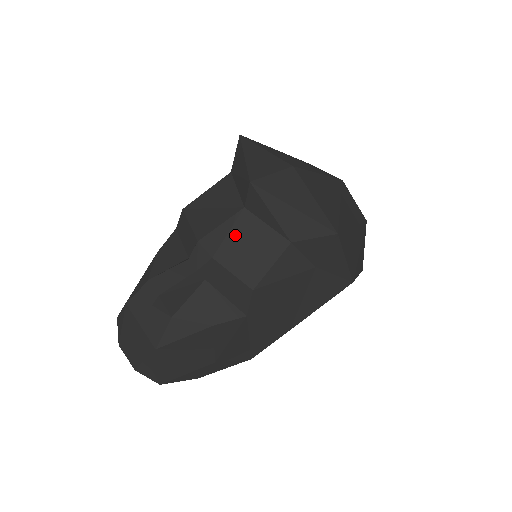
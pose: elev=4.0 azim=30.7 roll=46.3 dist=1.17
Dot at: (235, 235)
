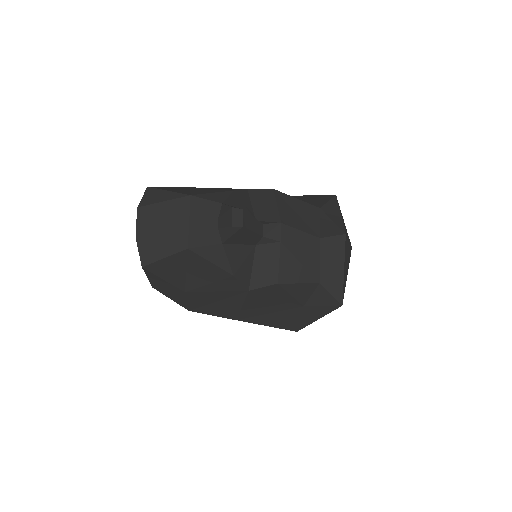
Dot at: (302, 245)
